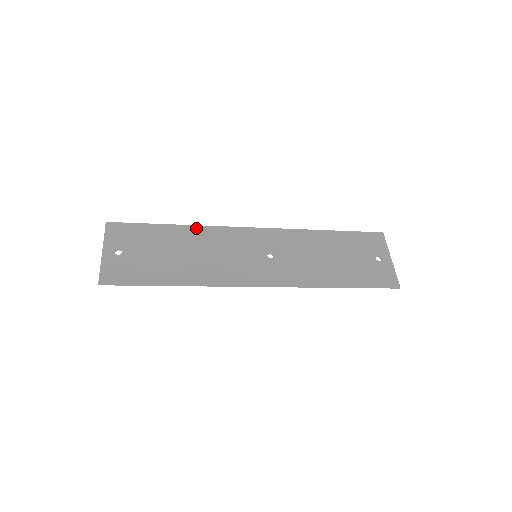
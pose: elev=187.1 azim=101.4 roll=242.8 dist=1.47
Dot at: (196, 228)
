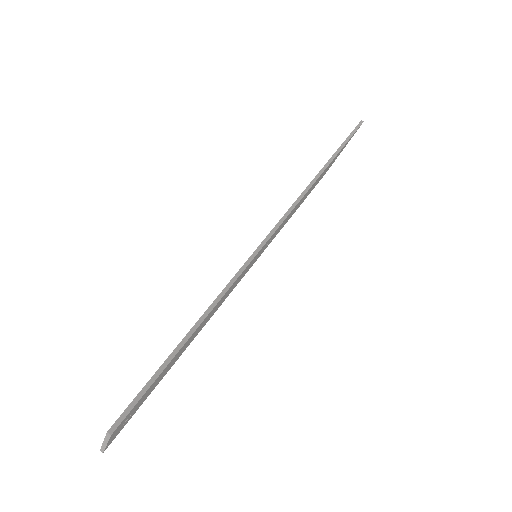
Dot at: occluded
